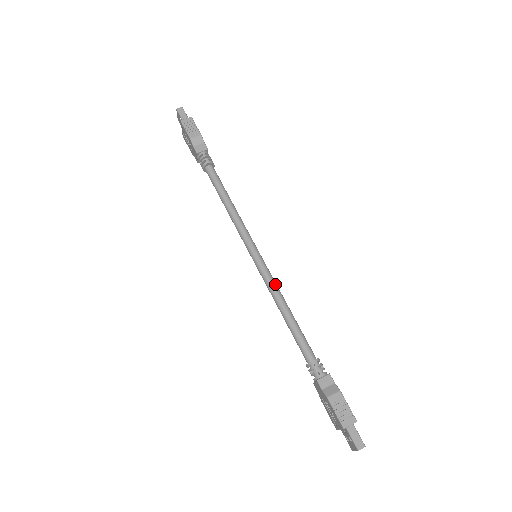
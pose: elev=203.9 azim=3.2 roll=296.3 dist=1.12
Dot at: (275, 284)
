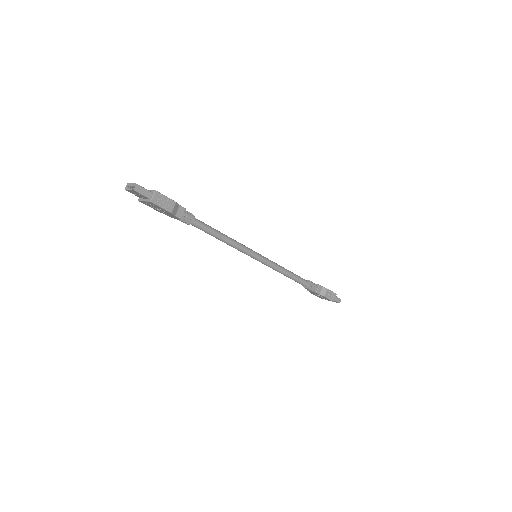
Dot at: (276, 264)
